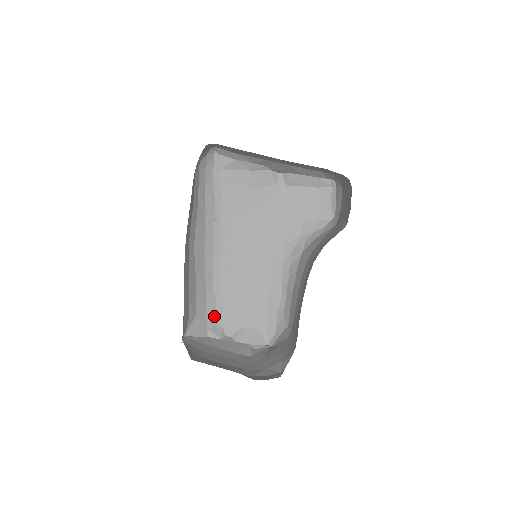
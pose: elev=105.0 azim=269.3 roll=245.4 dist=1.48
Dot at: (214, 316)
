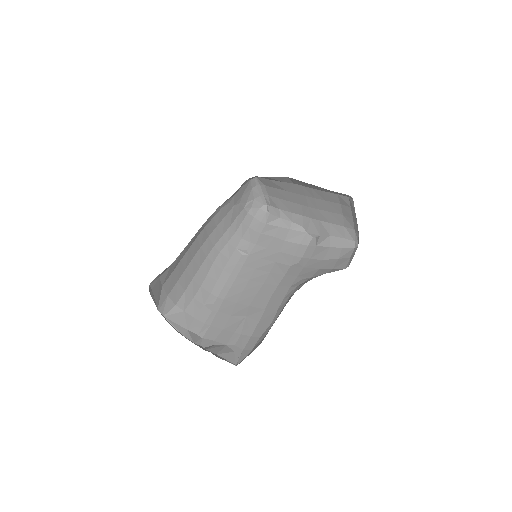
Dot at: (201, 325)
